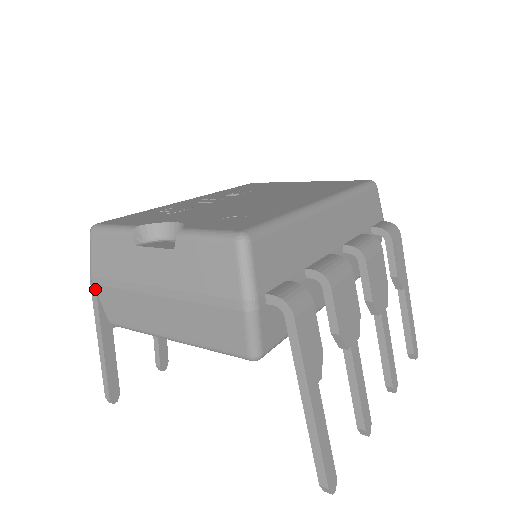
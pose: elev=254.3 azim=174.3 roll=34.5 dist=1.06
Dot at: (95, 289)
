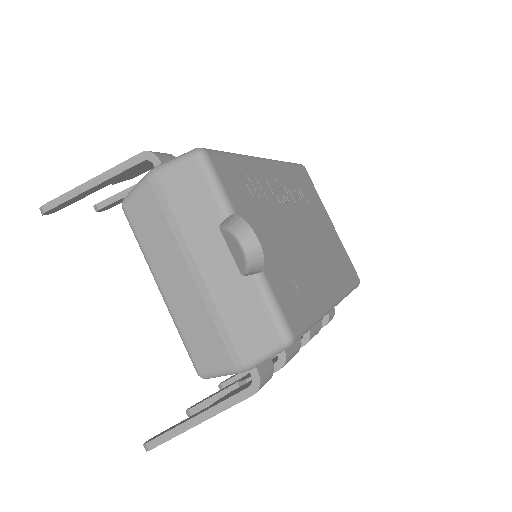
Dot at: (145, 183)
